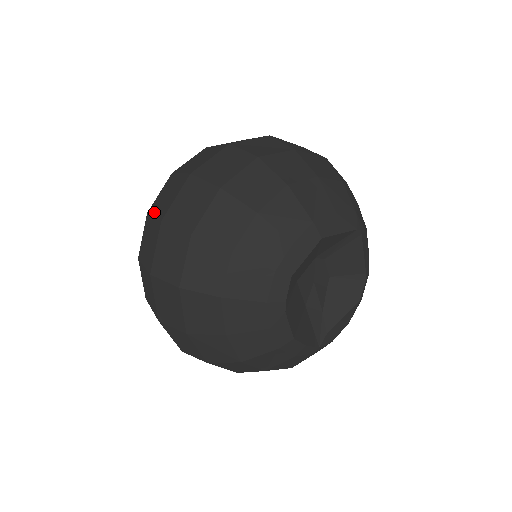
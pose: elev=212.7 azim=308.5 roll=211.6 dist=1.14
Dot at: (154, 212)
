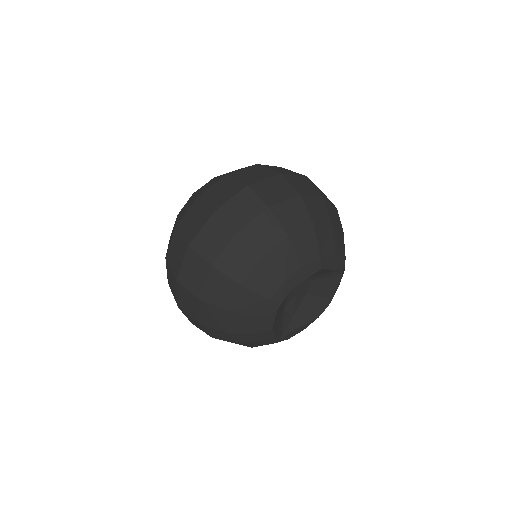
Dot at: (206, 200)
